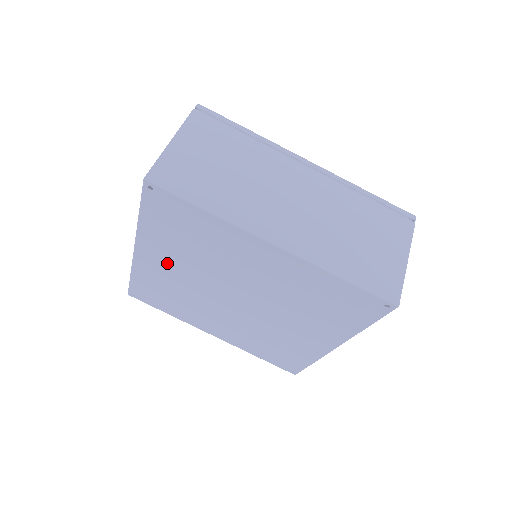
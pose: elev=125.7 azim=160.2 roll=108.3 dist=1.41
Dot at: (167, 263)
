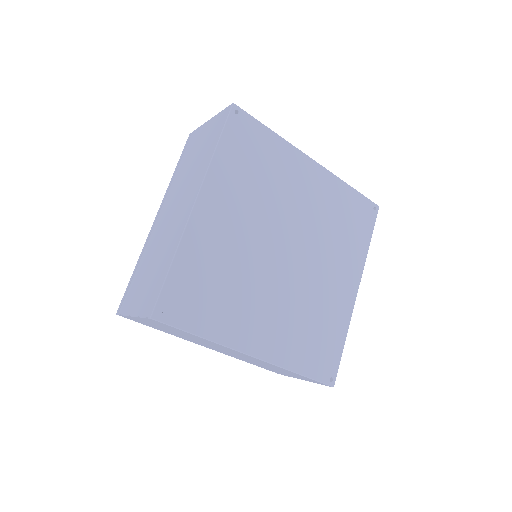
Dot at: (228, 215)
